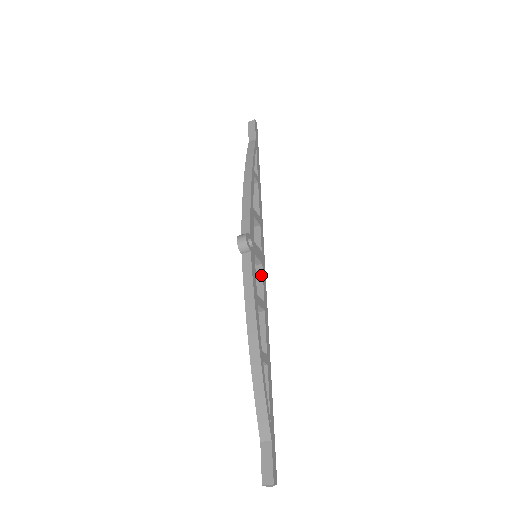
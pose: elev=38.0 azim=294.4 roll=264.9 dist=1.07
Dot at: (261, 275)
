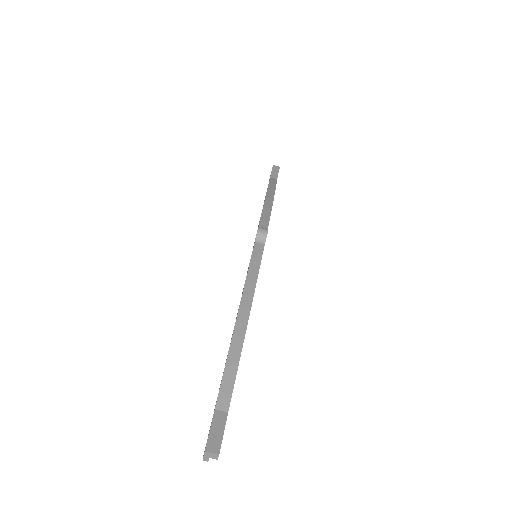
Dot at: occluded
